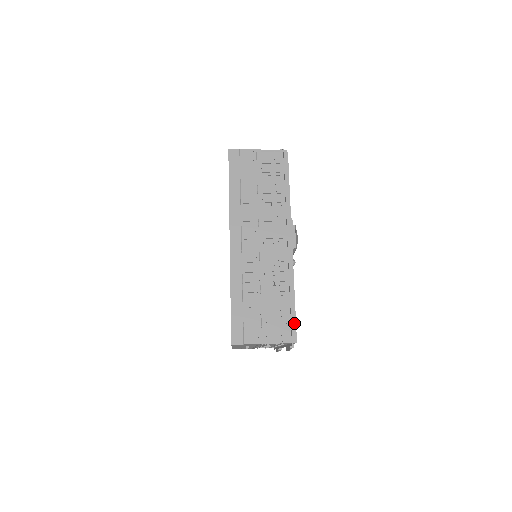
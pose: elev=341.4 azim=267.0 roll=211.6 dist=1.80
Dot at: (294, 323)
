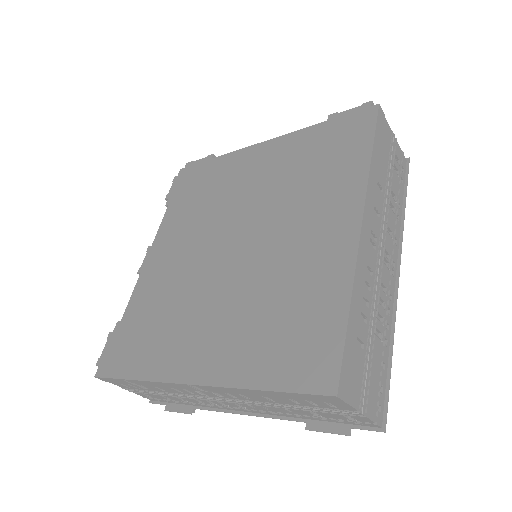
Dot at: (387, 395)
